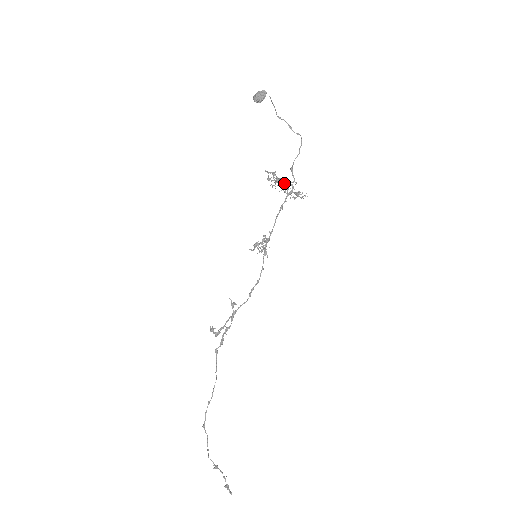
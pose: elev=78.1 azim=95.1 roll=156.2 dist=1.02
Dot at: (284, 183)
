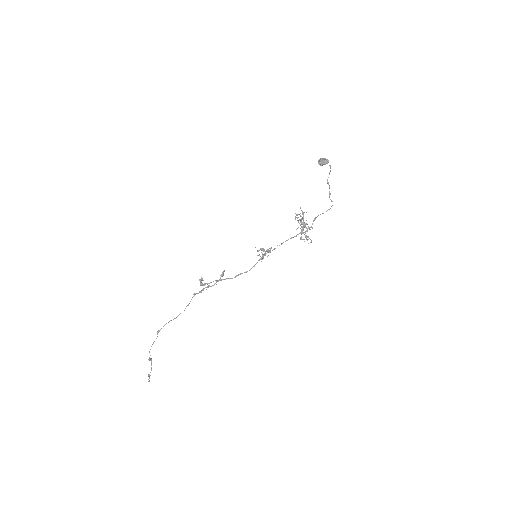
Dot at: occluded
